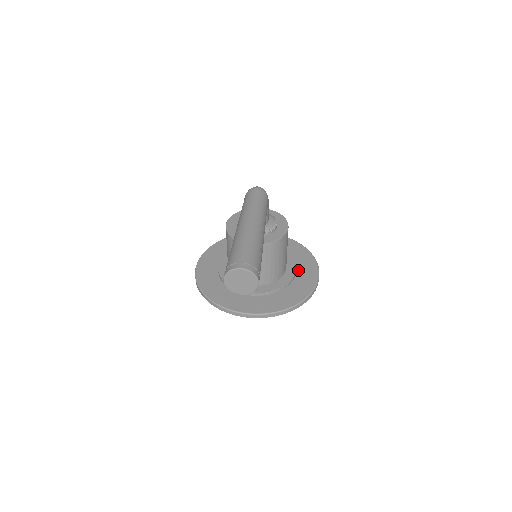
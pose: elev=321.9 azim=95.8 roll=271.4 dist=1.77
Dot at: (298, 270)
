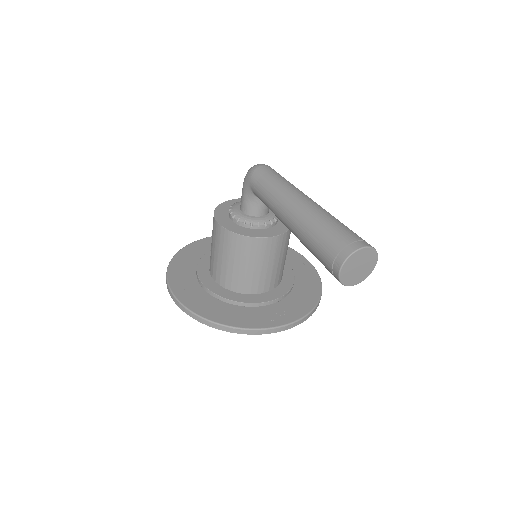
Dot at: occluded
